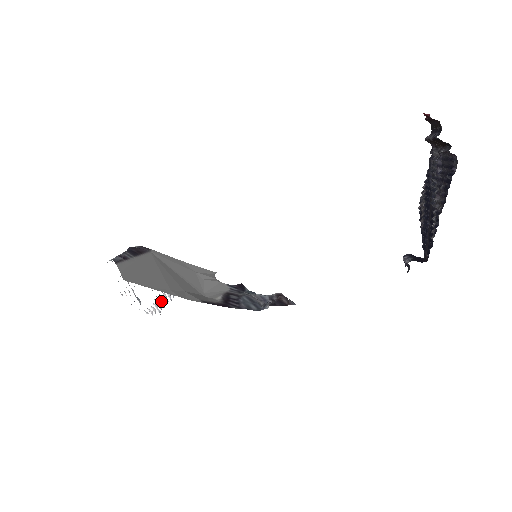
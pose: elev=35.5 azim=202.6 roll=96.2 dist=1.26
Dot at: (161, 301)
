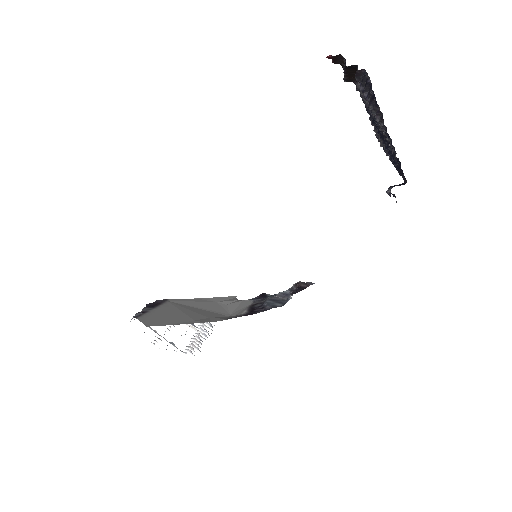
Dot at: (196, 340)
